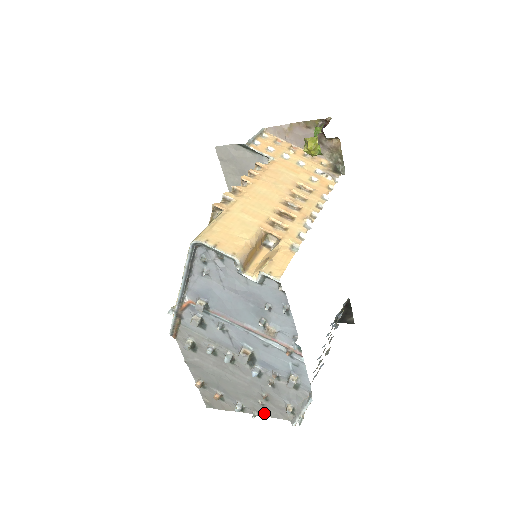
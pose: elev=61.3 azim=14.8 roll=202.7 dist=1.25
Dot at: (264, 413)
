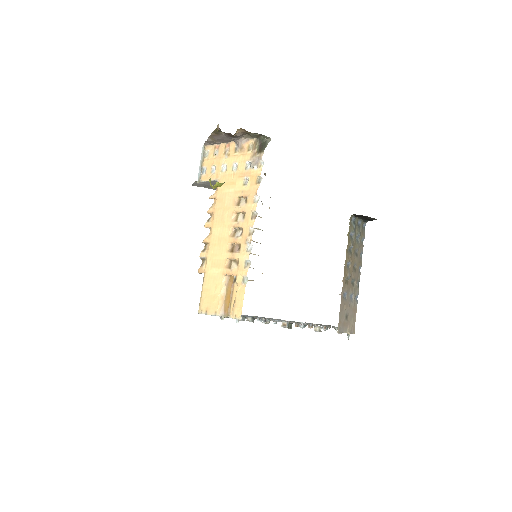
Dot at: occluded
